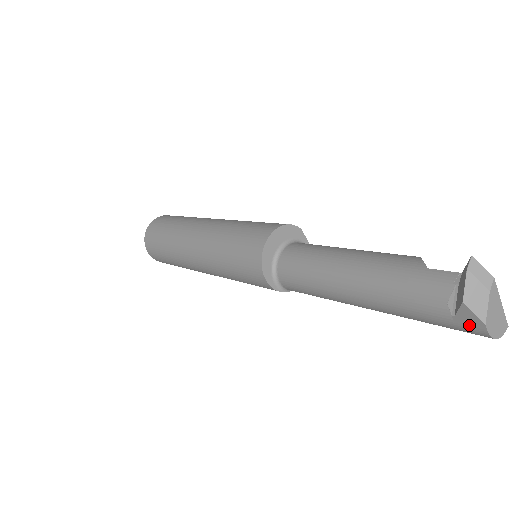
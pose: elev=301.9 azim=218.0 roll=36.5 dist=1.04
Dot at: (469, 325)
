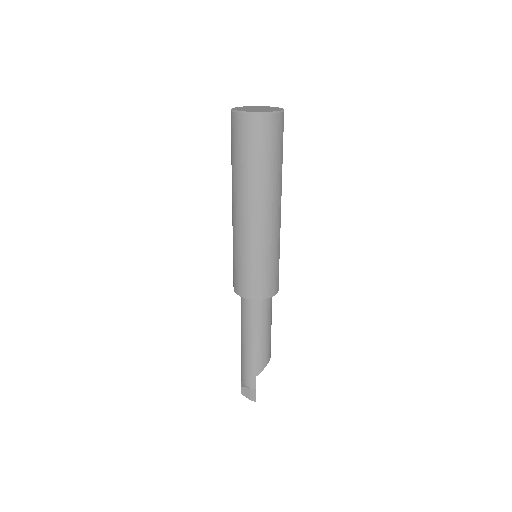
Dot at: occluded
